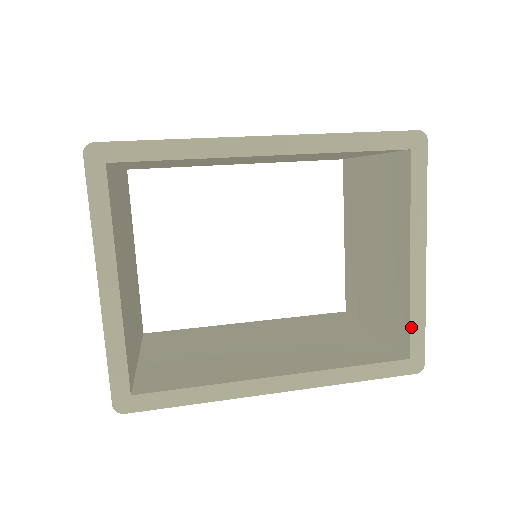
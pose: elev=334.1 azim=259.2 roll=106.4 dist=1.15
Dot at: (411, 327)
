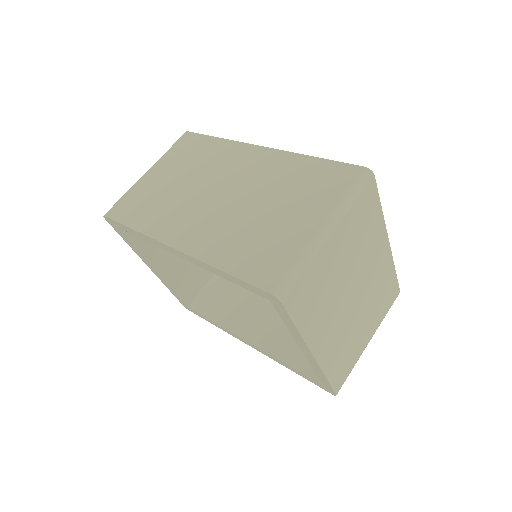
Dot at: (318, 376)
